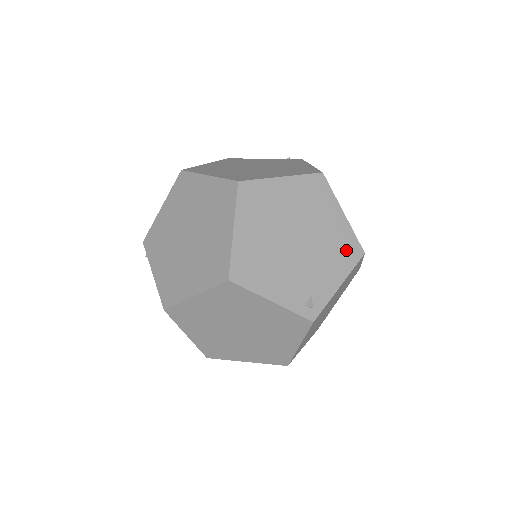
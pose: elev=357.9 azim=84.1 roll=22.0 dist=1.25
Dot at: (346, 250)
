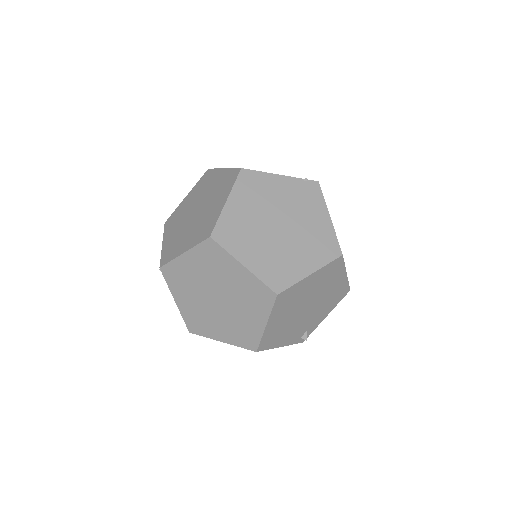
Dot at: (339, 295)
